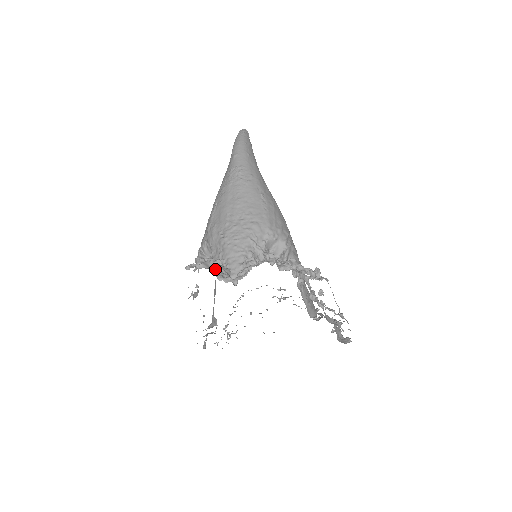
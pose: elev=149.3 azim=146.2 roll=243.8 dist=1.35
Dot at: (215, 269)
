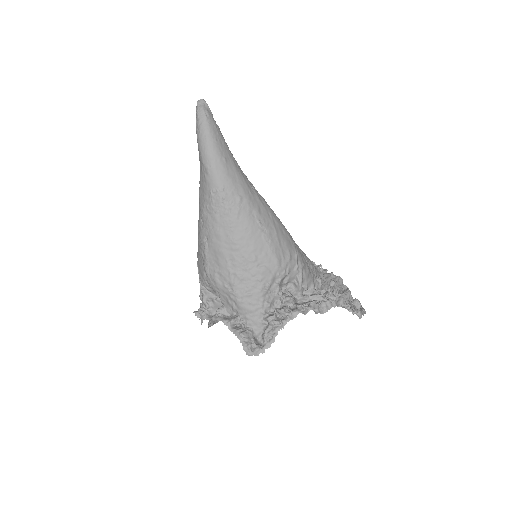
Dot at: (240, 341)
